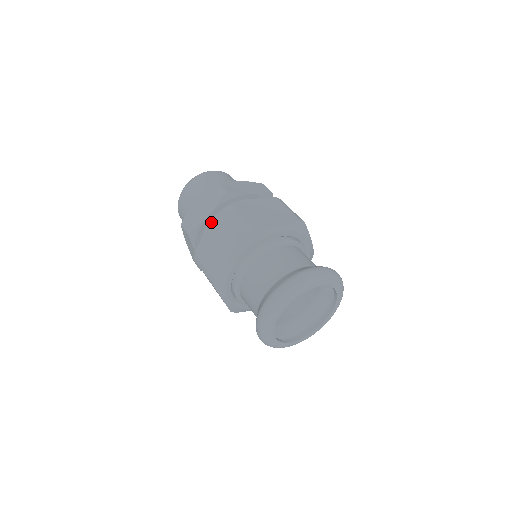
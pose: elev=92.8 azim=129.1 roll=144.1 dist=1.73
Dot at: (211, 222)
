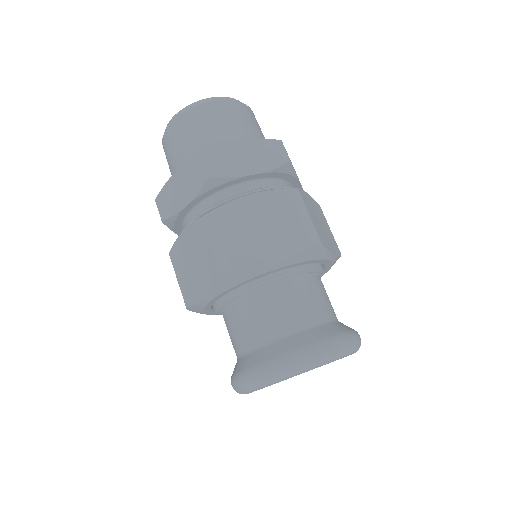
Dot at: (191, 212)
